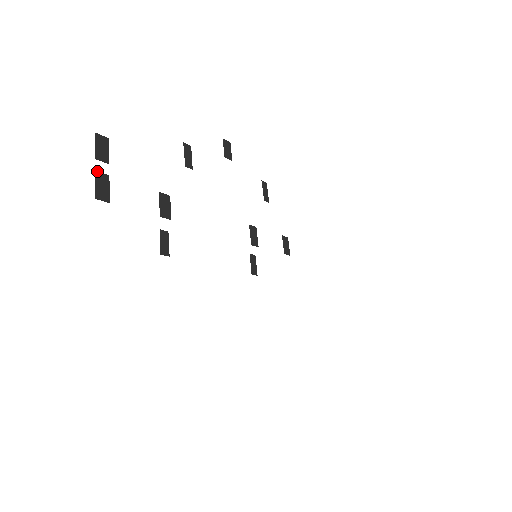
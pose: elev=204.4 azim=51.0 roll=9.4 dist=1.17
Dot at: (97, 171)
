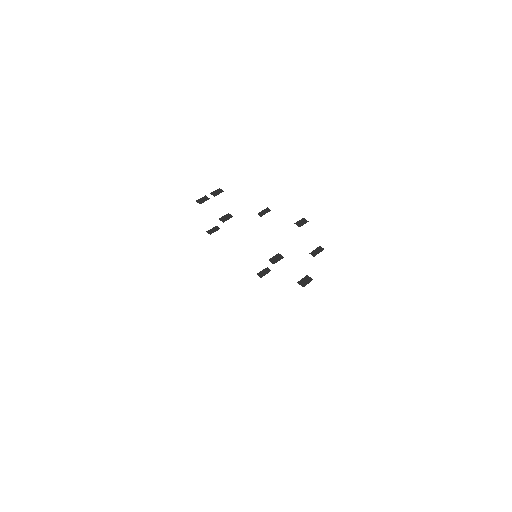
Dot at: (206, 196)
